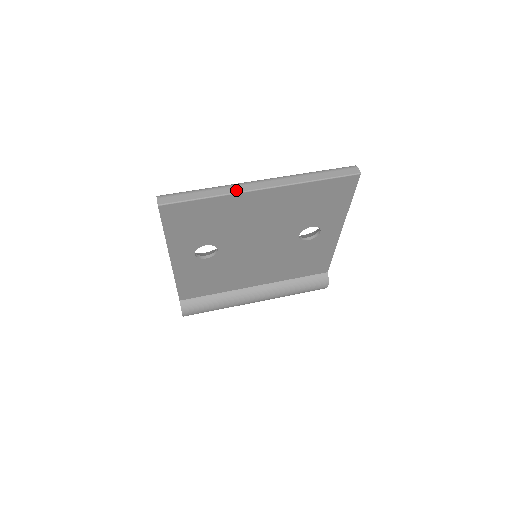
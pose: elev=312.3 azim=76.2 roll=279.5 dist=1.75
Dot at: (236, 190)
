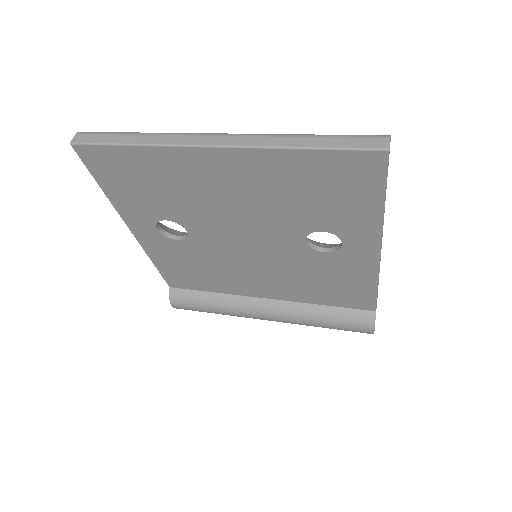
Dot at: (175, 141)
